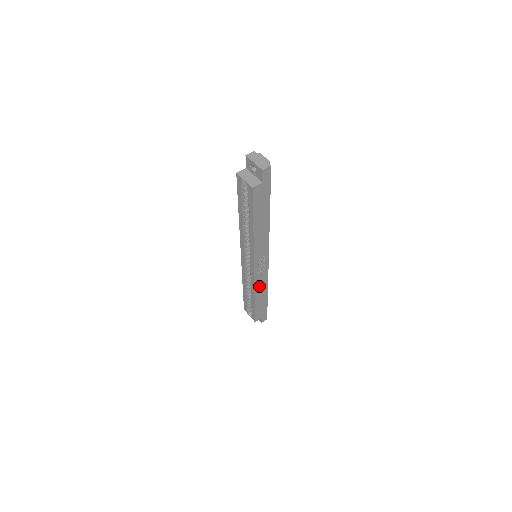
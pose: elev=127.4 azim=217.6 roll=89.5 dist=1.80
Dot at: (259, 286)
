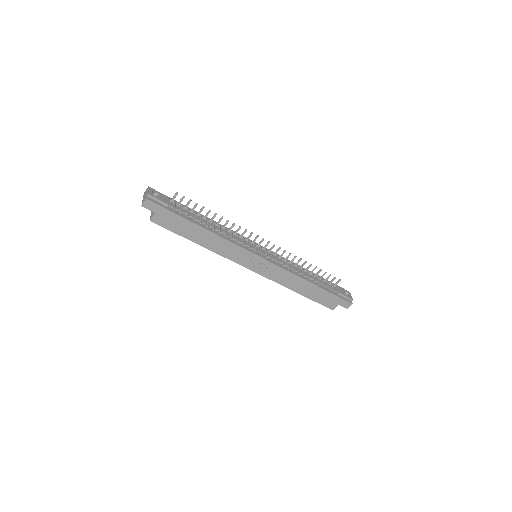
Dot at: (285, 281)
